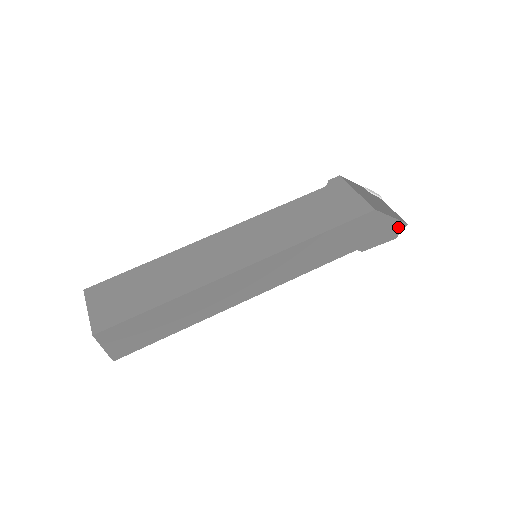
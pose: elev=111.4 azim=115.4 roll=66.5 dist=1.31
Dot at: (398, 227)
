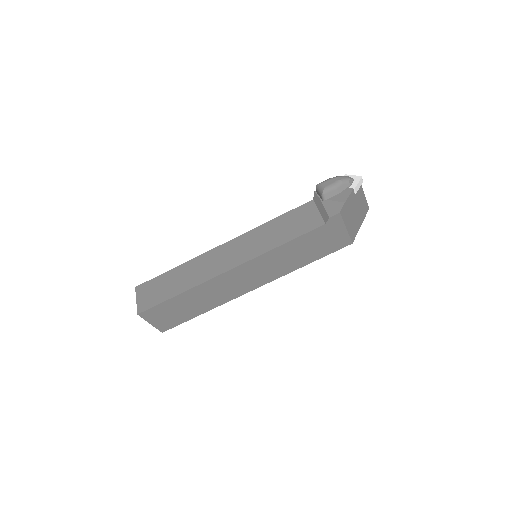
Dot at: occluded
